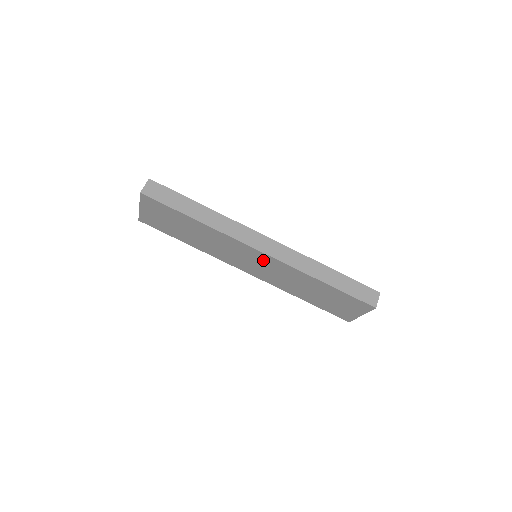
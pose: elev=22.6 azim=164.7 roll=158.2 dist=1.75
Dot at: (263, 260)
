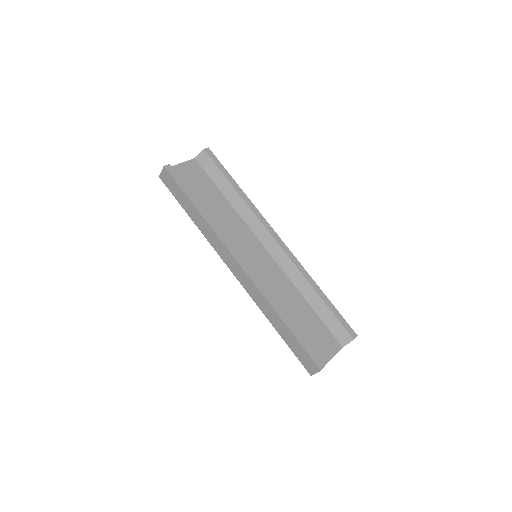
Dot at: occluded
